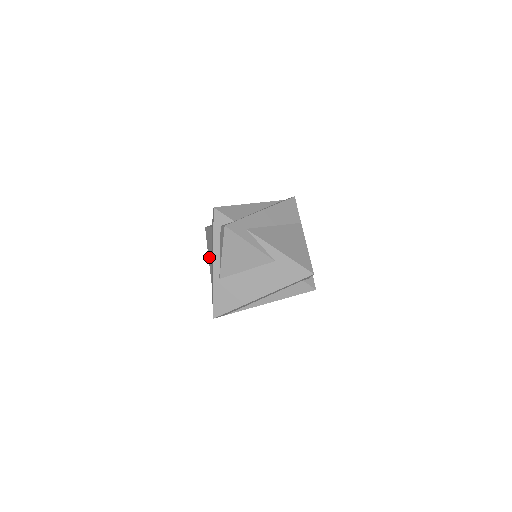
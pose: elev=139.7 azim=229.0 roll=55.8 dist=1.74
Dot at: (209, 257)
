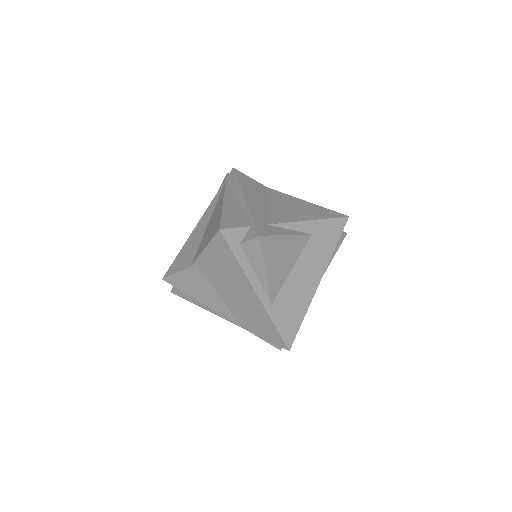
Dot at: (207, 302)
